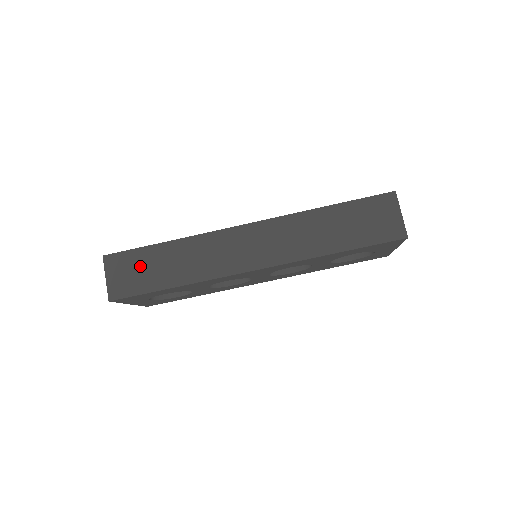
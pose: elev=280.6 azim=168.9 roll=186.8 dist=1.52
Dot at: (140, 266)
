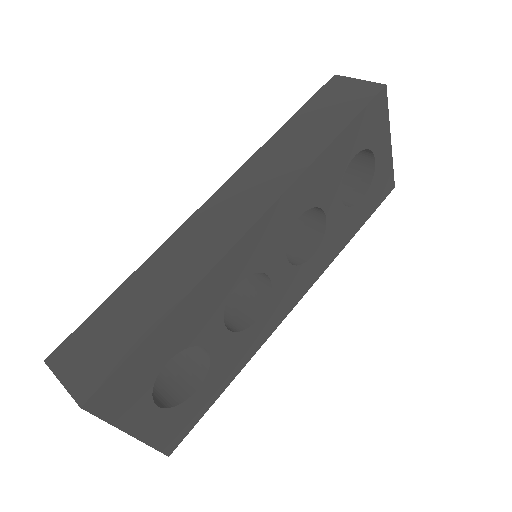
Dot at: (105, 330)
